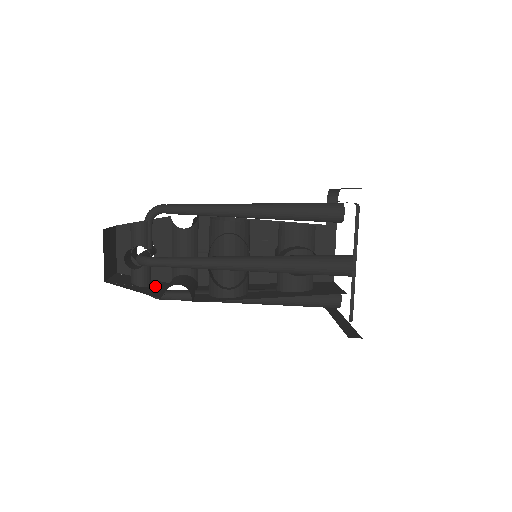
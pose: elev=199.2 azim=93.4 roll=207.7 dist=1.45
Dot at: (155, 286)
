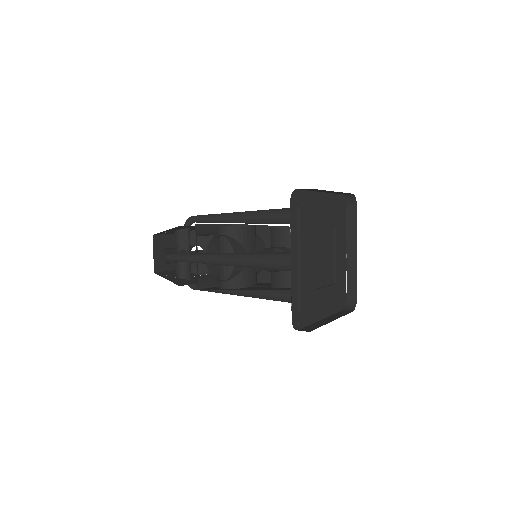
Dot at: (194, 279)
